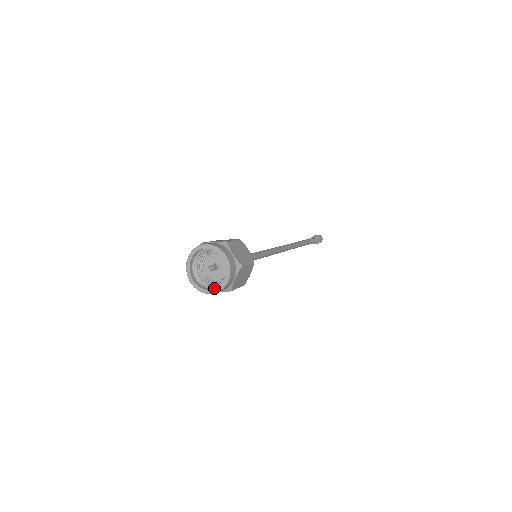
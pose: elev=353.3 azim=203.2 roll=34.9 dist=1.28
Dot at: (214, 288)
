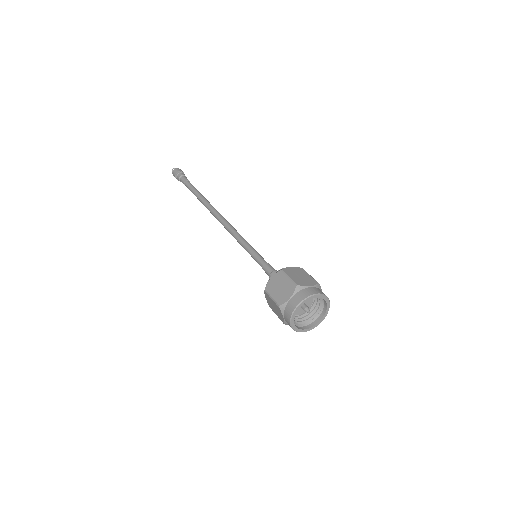
Dot at: (320, 315)
